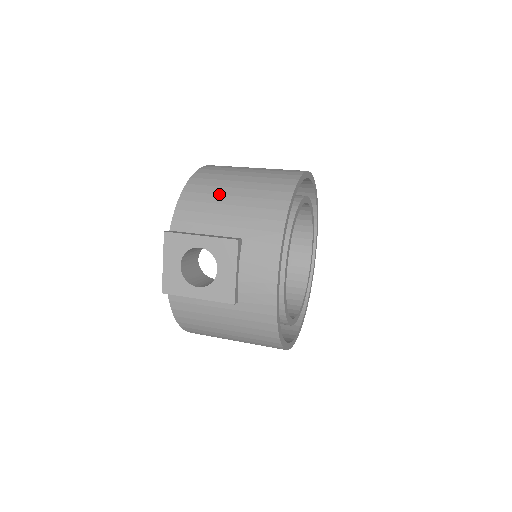
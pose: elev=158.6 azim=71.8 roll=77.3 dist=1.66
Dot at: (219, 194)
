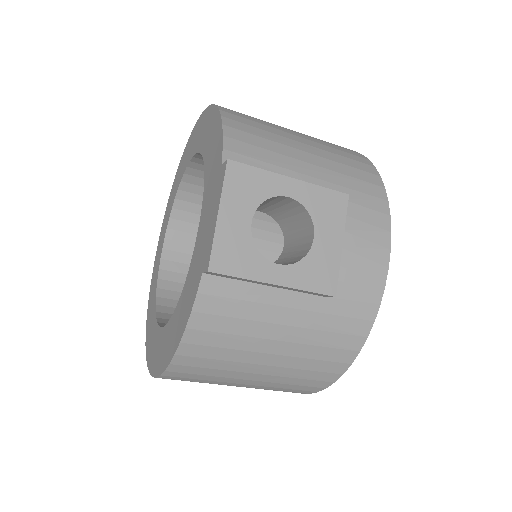
Dot at: (281, 135)
